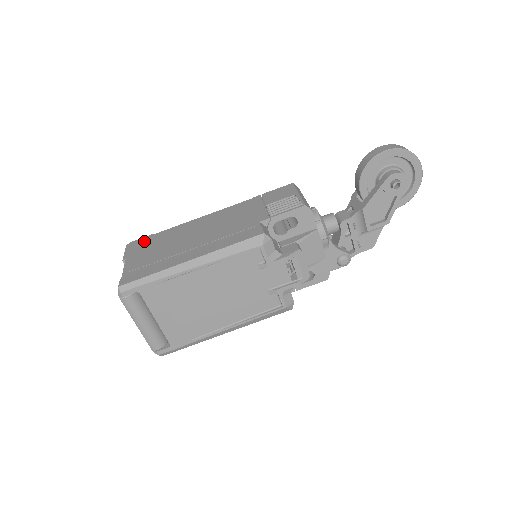
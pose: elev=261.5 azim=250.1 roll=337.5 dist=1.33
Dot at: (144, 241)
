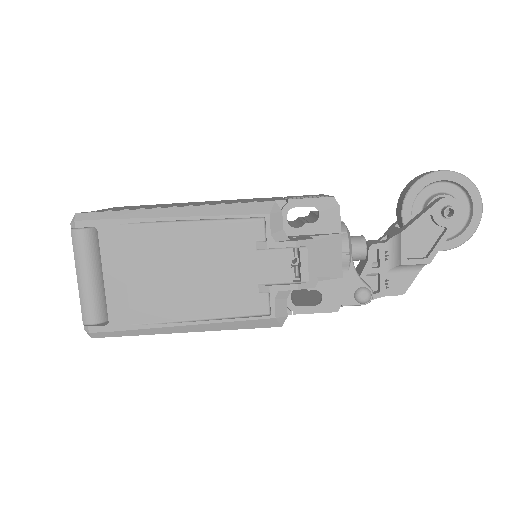
Dot at: (132, 206)
